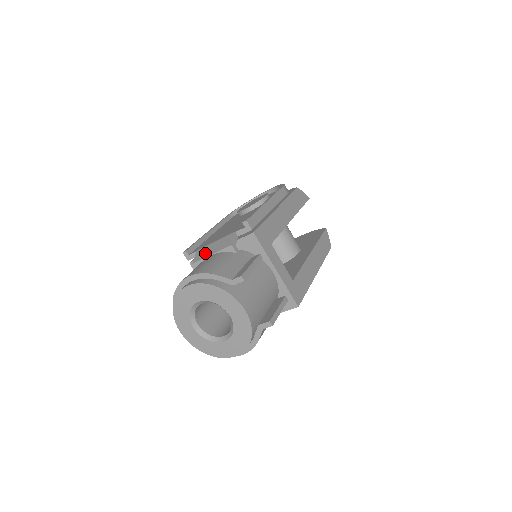
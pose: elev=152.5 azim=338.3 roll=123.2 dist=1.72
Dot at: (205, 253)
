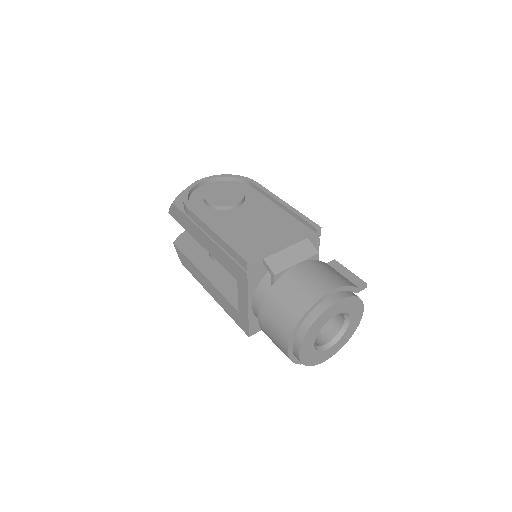
Dot at: (285, 262)
